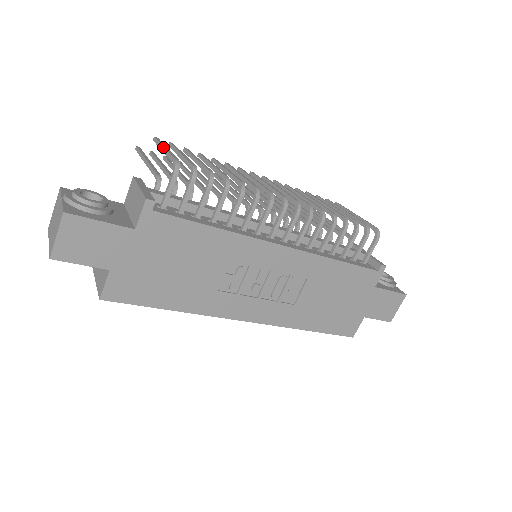
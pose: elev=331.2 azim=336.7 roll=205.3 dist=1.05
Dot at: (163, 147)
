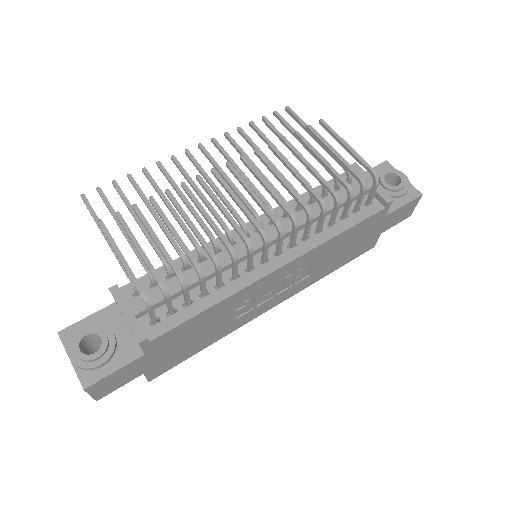
Dot at: occluded
